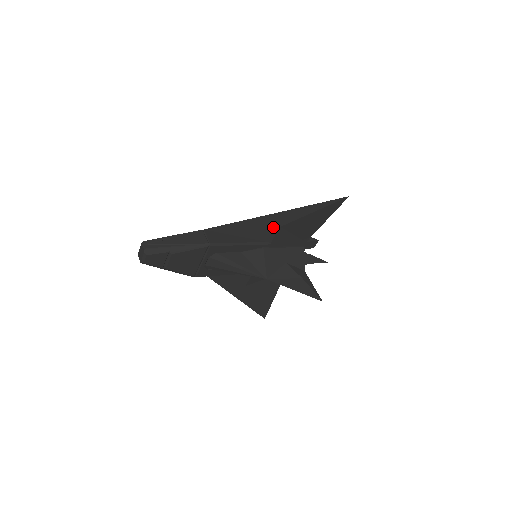
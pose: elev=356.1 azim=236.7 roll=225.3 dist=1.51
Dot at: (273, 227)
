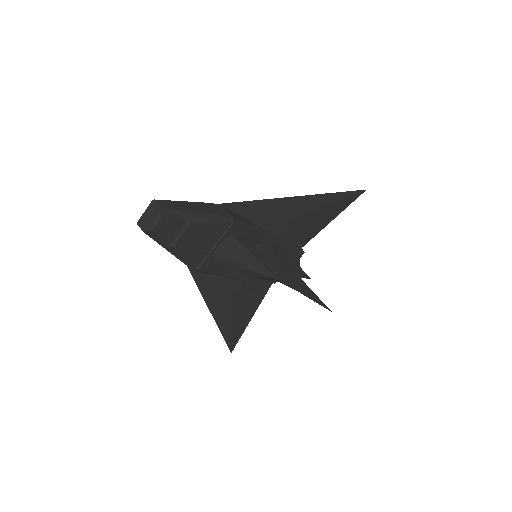
Dot at: (289, 216)
